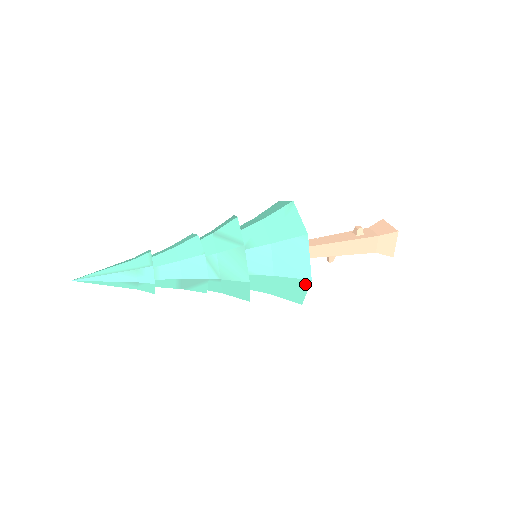
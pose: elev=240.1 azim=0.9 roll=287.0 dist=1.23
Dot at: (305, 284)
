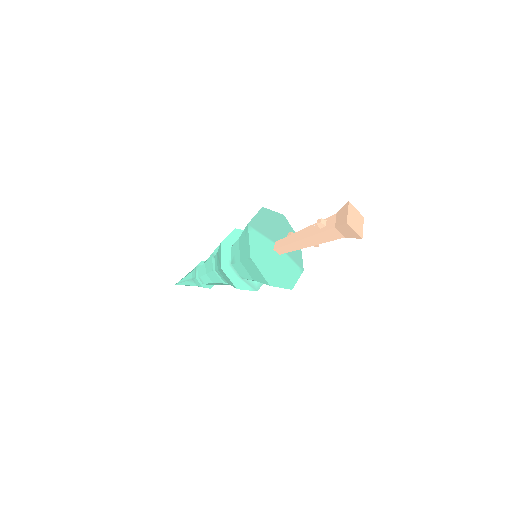
Dot at: occluded
